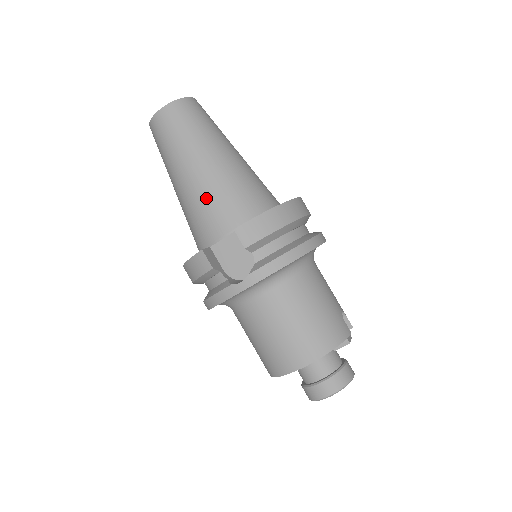
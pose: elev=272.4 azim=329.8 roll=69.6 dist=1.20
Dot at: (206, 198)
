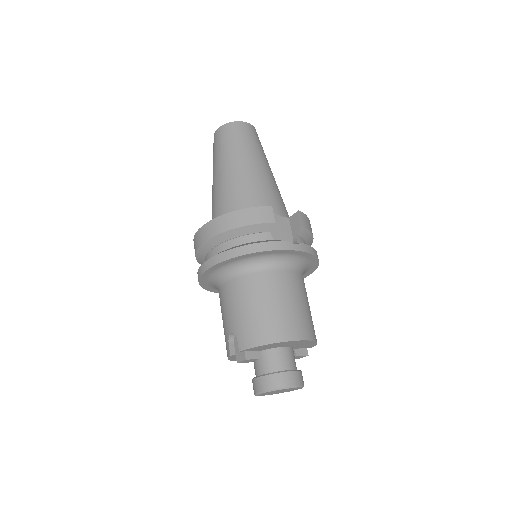
Dot at: (267, 186)
